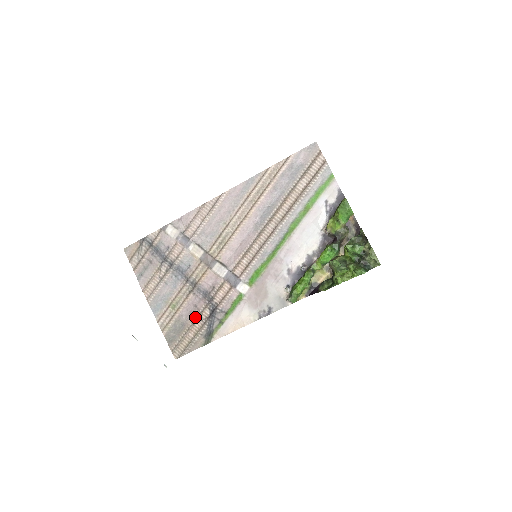
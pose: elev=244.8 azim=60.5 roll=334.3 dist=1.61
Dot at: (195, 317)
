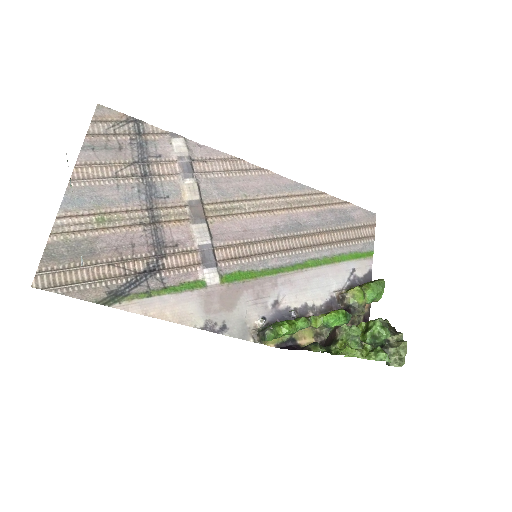
Dot at: (119, 257)
